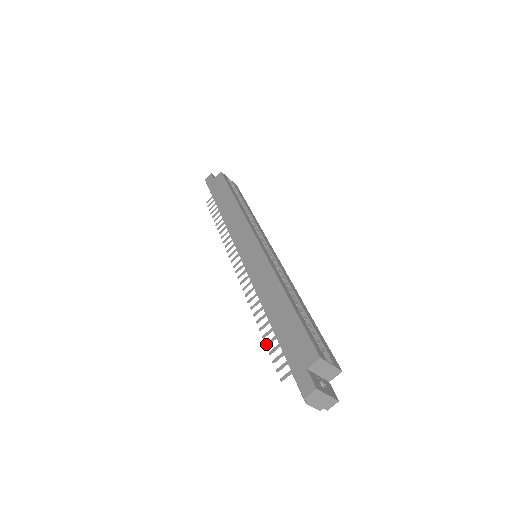
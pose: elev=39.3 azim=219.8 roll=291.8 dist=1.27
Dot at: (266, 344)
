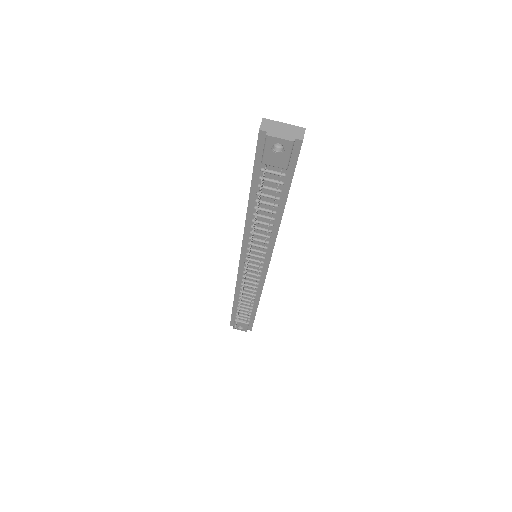
Dot at: (255, 212)
